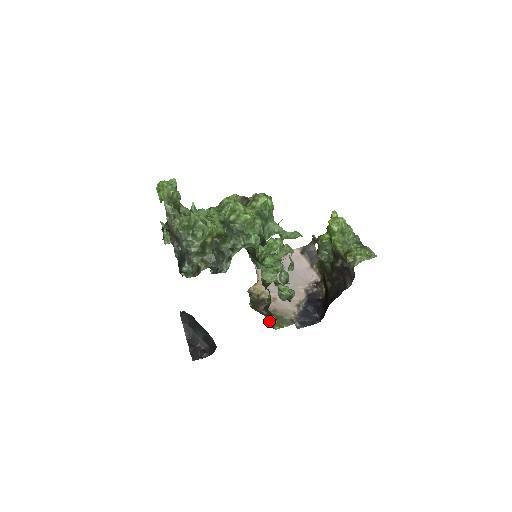
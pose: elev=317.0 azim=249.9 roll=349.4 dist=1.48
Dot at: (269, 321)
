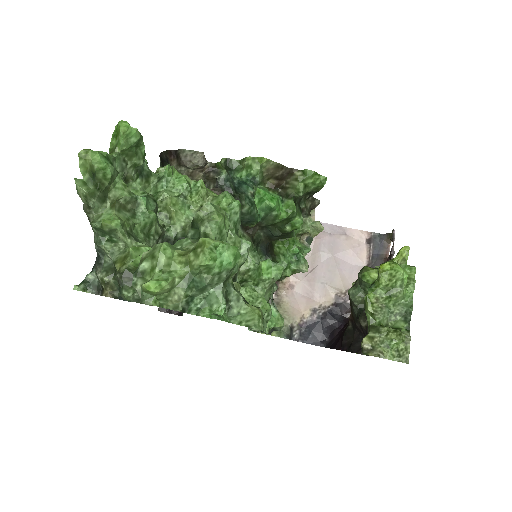
Dot at: occluded
